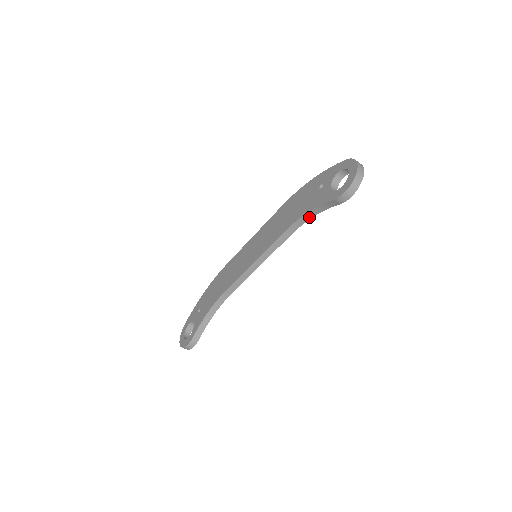
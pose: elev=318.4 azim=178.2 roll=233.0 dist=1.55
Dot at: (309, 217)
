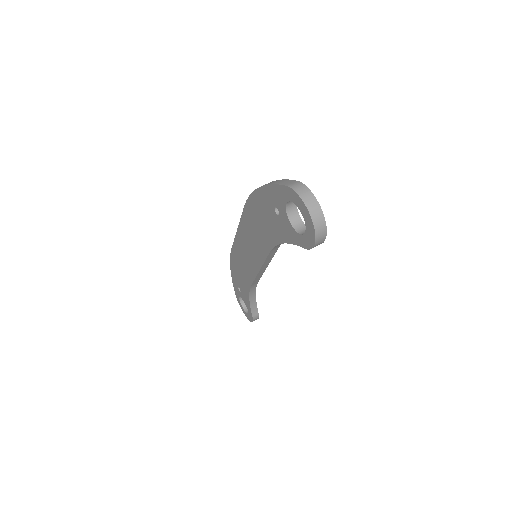
Dot at: occluded
